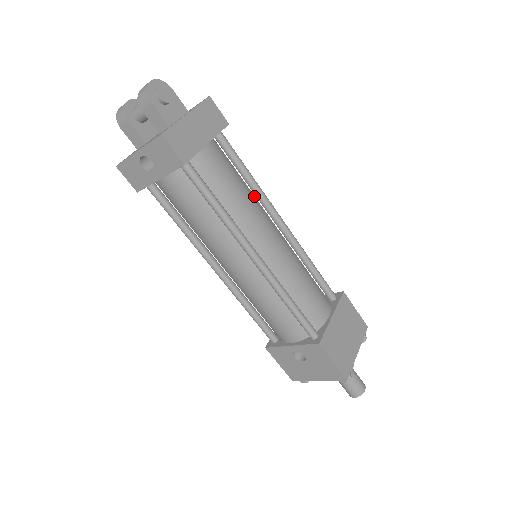
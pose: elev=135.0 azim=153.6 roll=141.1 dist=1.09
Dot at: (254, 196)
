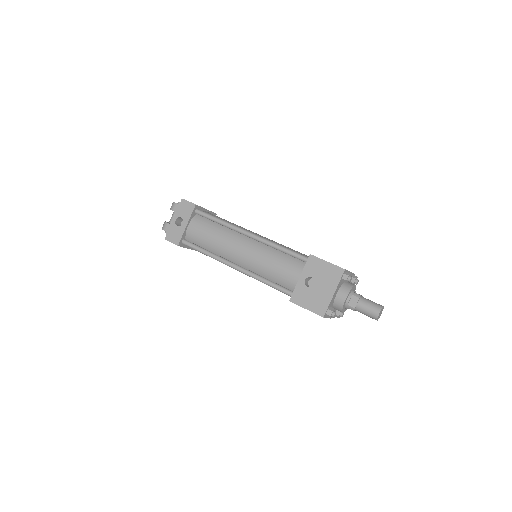
Dot at: occluded
